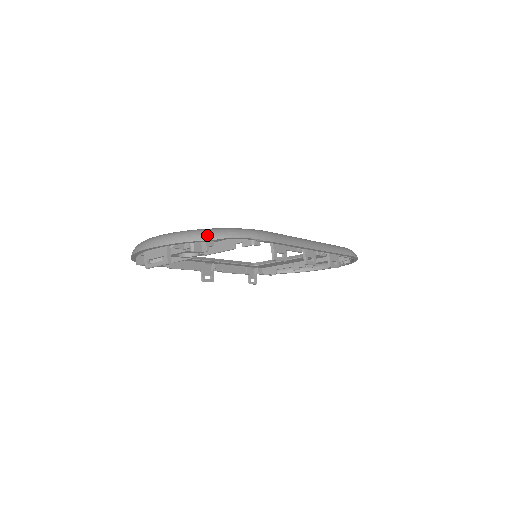
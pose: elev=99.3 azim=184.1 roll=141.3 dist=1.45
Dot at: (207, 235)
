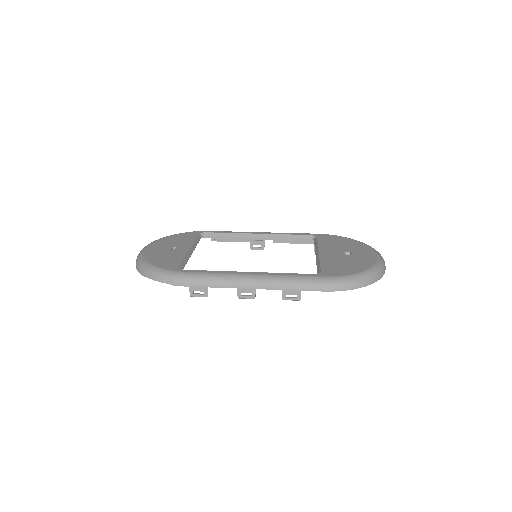
Dot at: (141, 270)
